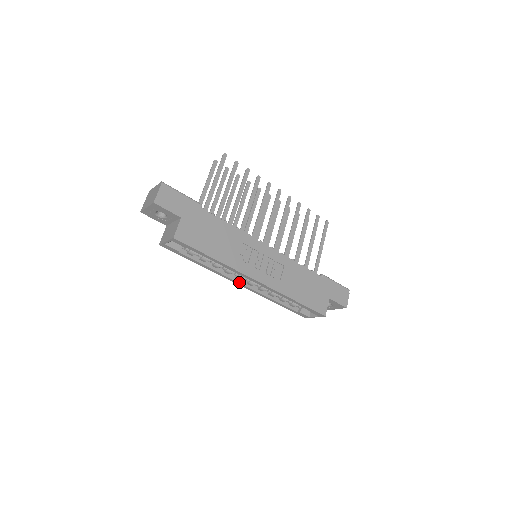
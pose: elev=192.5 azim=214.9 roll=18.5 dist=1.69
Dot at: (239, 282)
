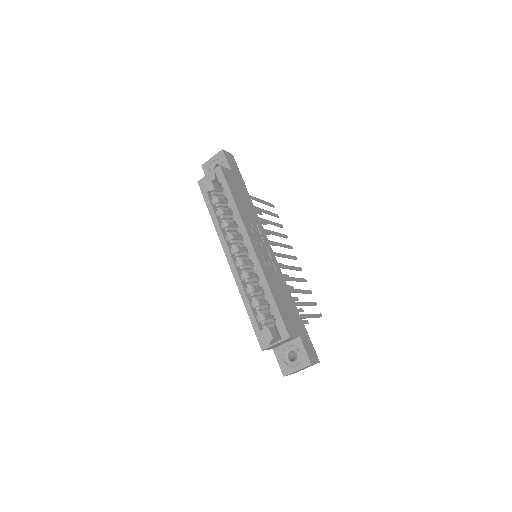
Dot at: (231, 254)
